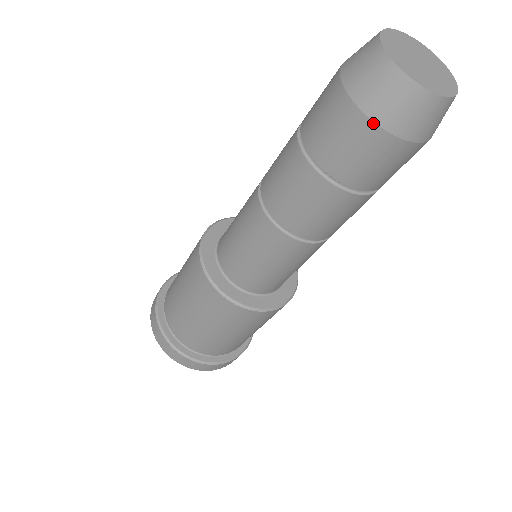
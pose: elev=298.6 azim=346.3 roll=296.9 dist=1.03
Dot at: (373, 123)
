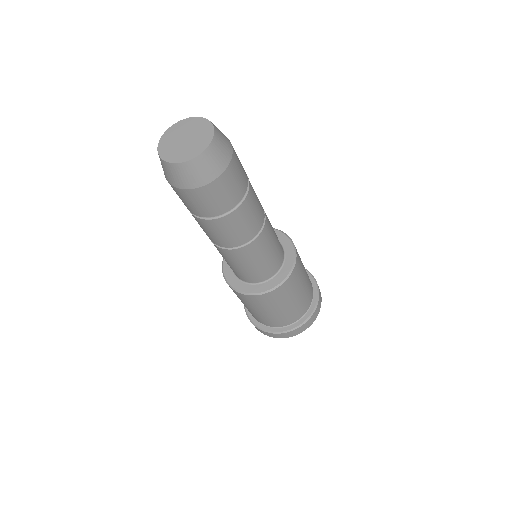
Dot at: (202, 187)
